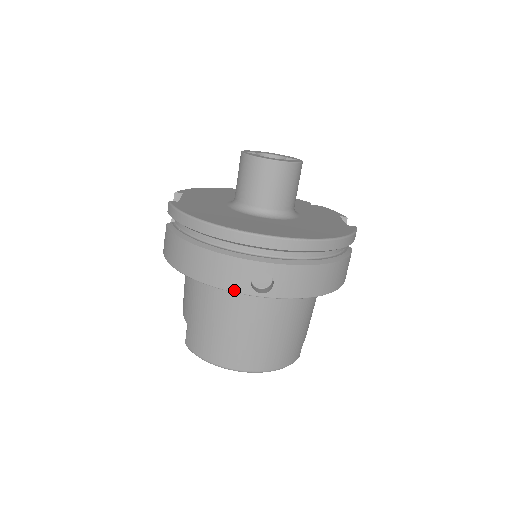
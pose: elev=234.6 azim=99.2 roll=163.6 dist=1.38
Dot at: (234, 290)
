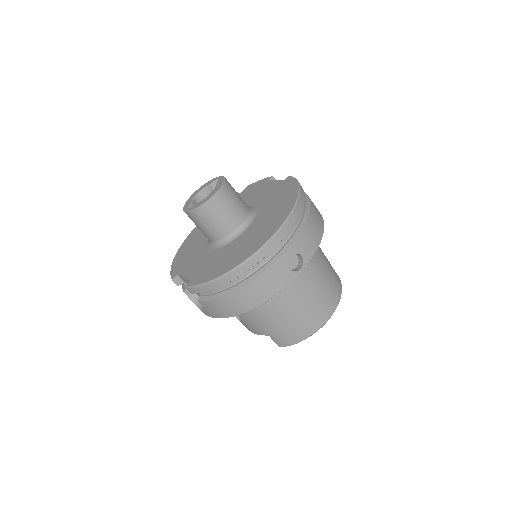
Dot at: (287, 284)
